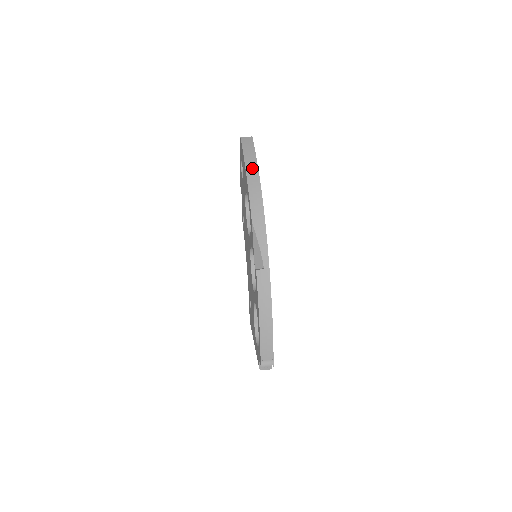
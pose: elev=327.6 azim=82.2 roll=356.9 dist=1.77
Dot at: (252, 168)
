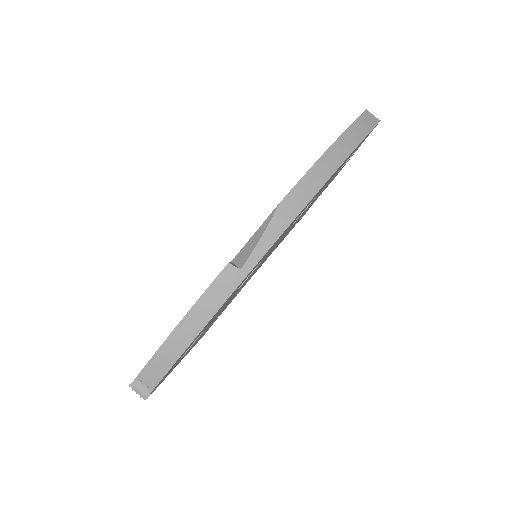
Dot at: (344, 146)
